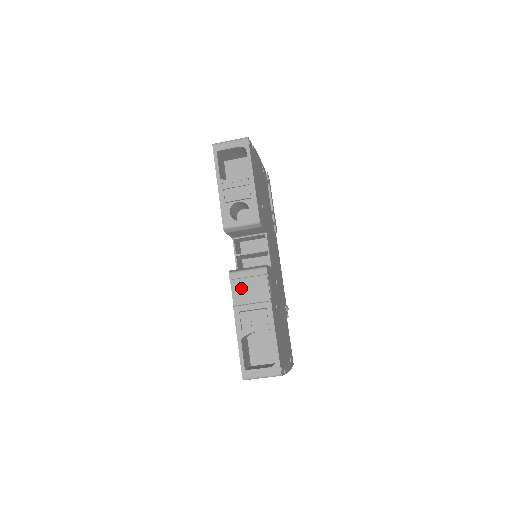
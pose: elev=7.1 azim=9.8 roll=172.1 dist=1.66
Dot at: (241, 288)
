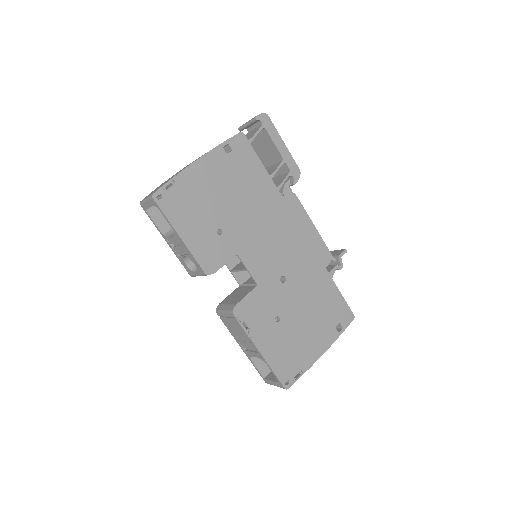
Dot at: (228, 324)
